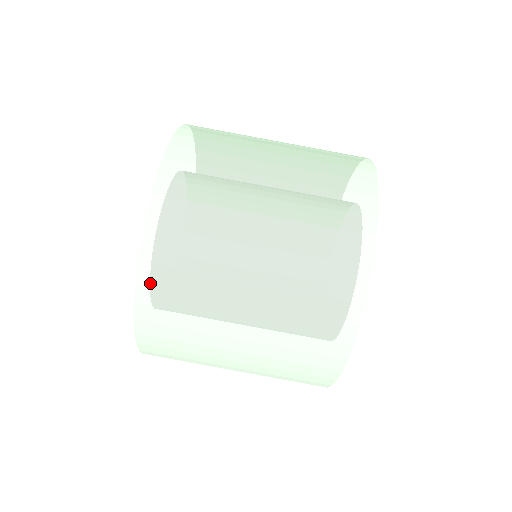
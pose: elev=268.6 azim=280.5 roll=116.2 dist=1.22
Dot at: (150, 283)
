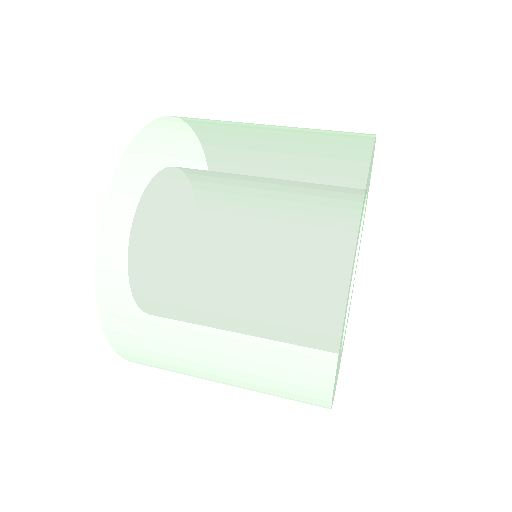
Dot at: (109, 288)
